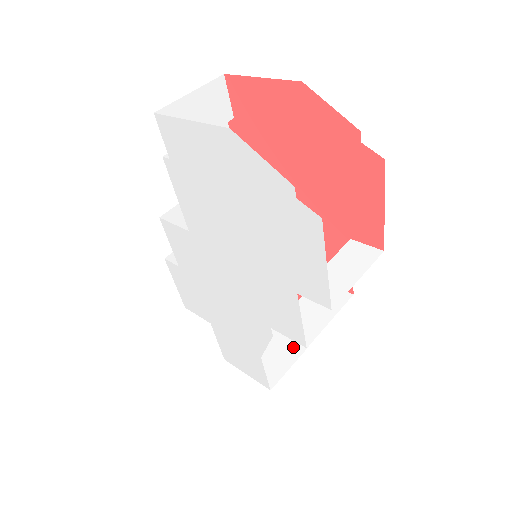
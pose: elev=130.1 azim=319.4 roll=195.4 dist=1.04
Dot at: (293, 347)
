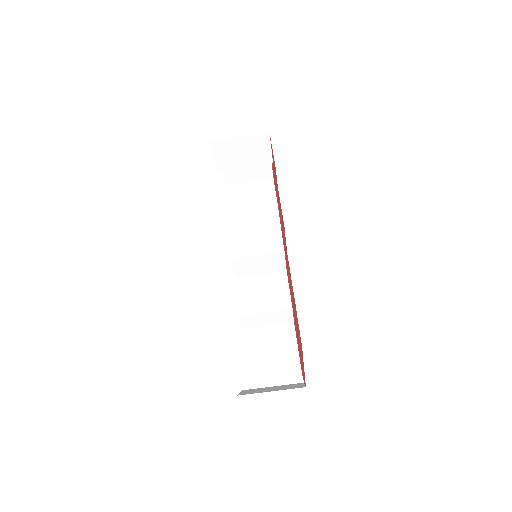
Dot at: (265, 172)
